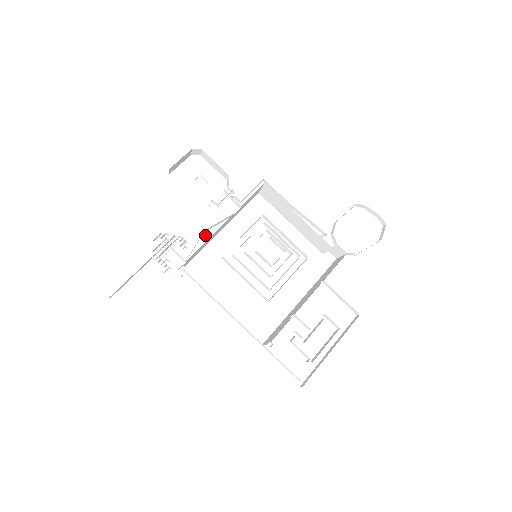
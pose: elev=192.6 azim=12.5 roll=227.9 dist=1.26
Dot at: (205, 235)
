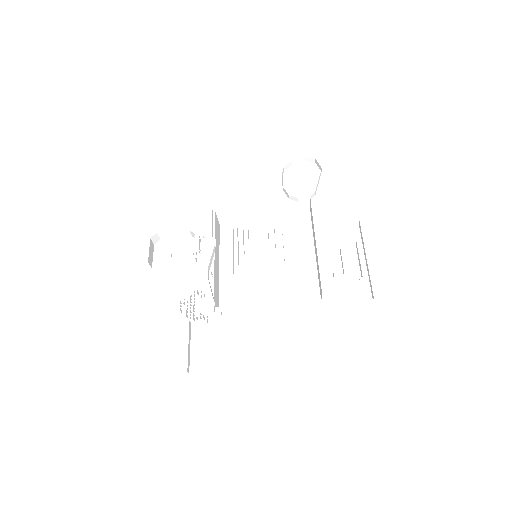
Dot at: (210, 276)
